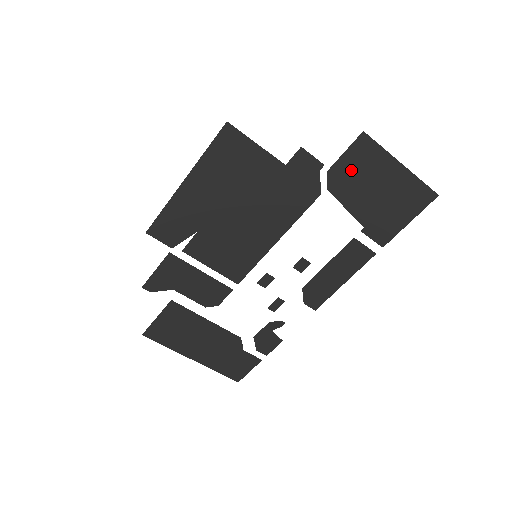
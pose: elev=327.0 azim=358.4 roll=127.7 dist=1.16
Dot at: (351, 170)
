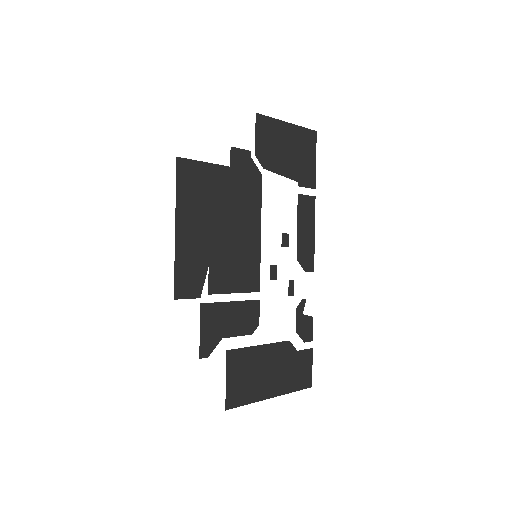
Dot at: (266, 145)
